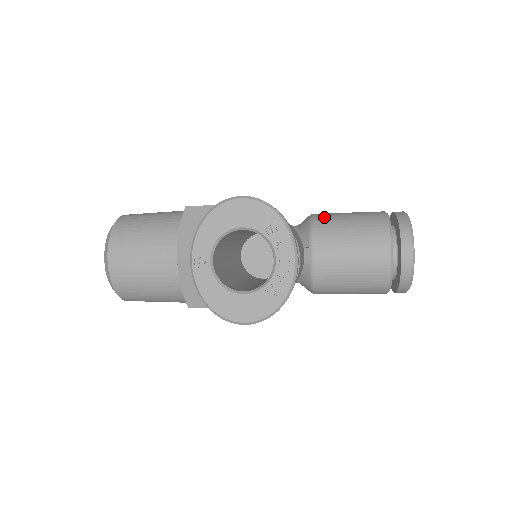
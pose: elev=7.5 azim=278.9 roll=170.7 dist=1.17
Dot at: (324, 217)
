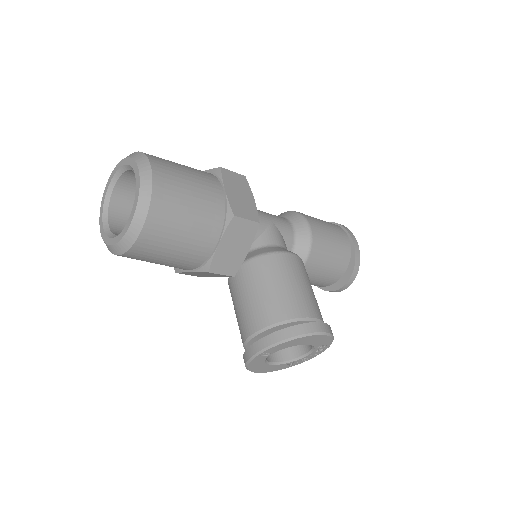
Dot at: (319, 244)
